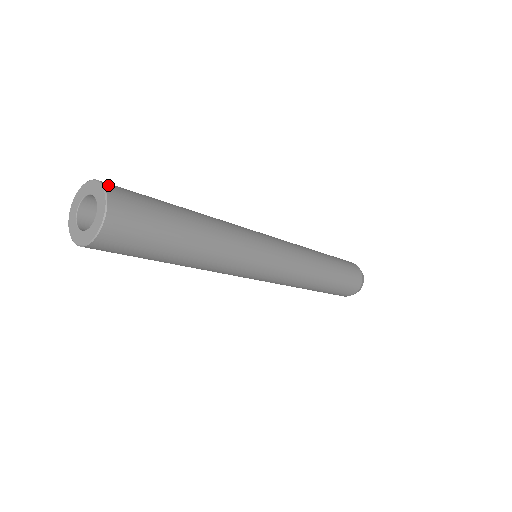
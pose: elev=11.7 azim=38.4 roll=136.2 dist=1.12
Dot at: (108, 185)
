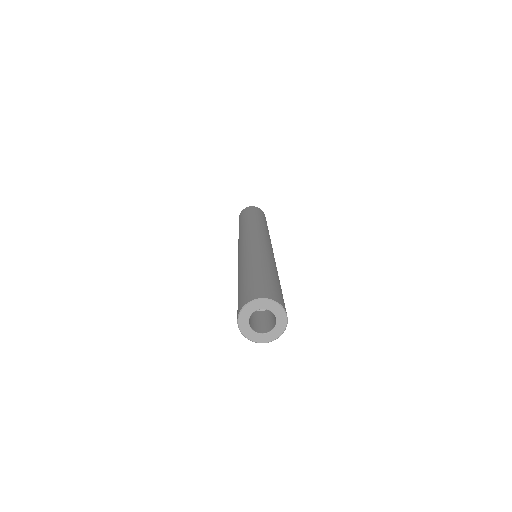
Dot at: (255, 297)
